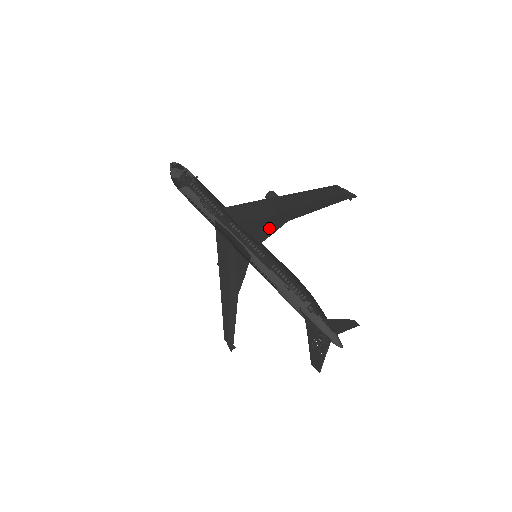
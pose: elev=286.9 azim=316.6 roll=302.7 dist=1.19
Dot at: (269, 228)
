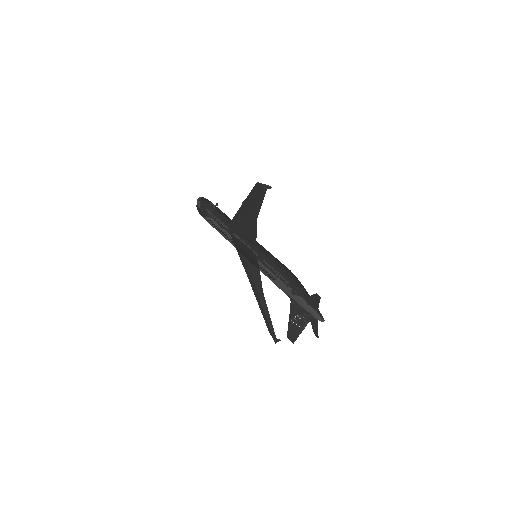
Dot at: (252, 230)
